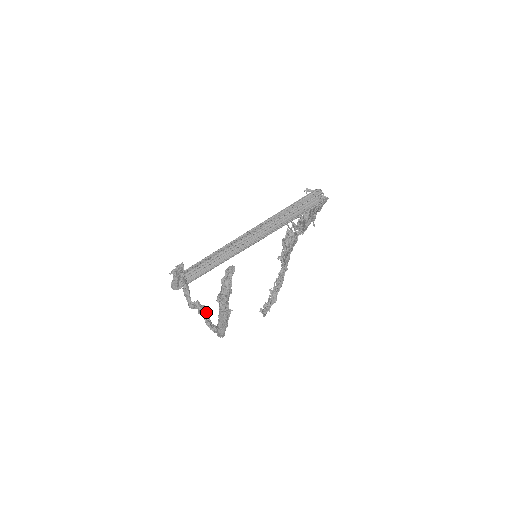
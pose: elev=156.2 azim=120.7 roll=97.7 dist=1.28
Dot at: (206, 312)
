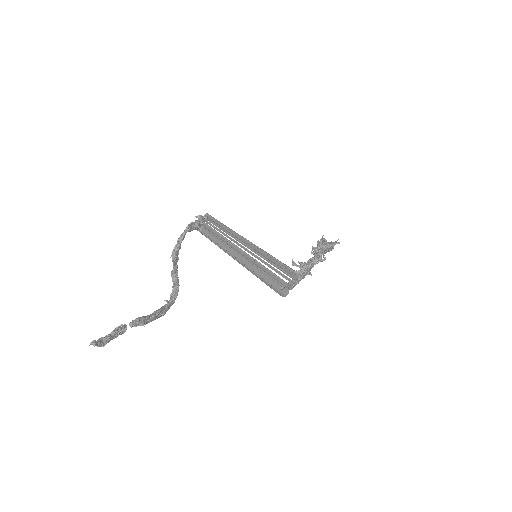
Dot at: (175, 283)
